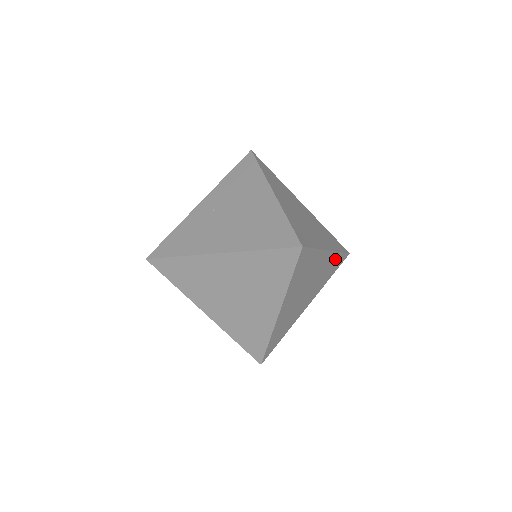
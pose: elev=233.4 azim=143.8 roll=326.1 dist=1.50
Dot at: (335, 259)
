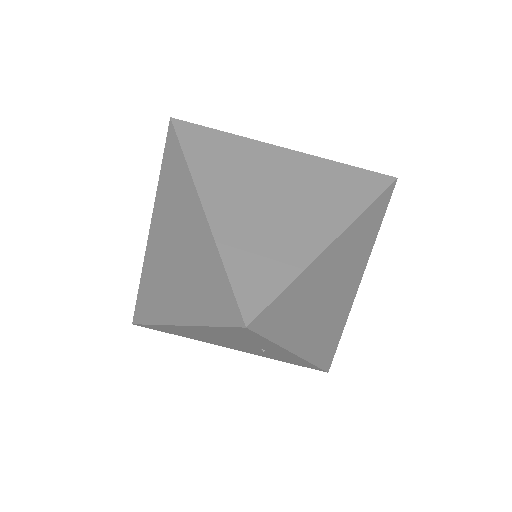
Dot at: (339, 328)
